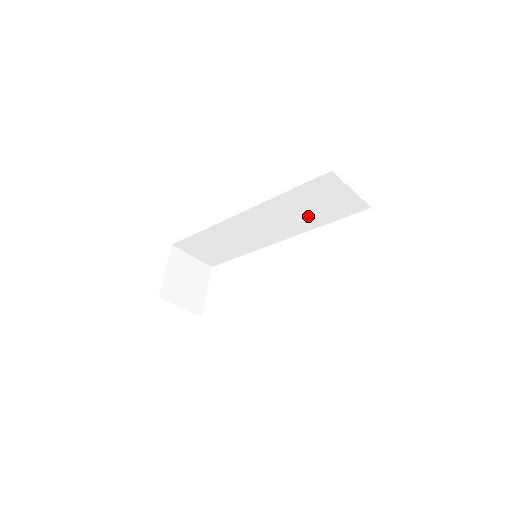
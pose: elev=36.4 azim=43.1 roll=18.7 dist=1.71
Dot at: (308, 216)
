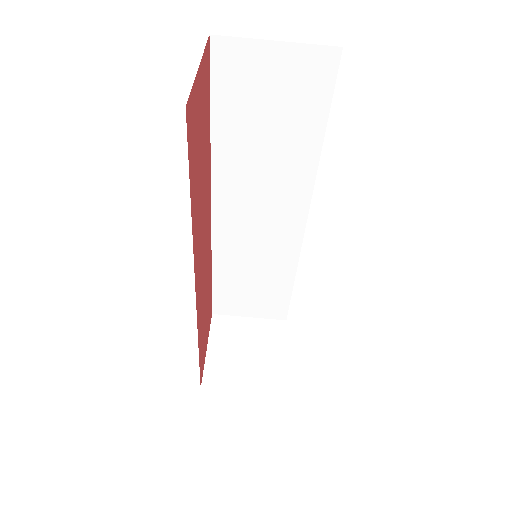
Dot at: (284, 147)
